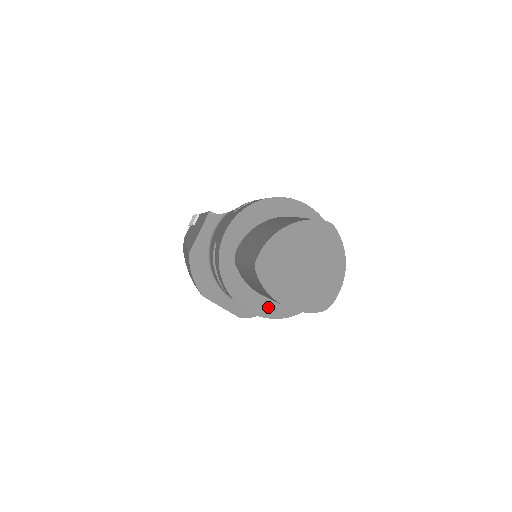
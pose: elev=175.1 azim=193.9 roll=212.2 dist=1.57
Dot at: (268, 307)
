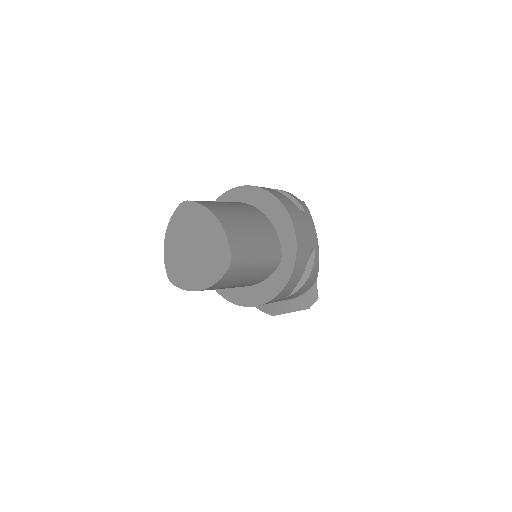
Dot at: (267, 289)
